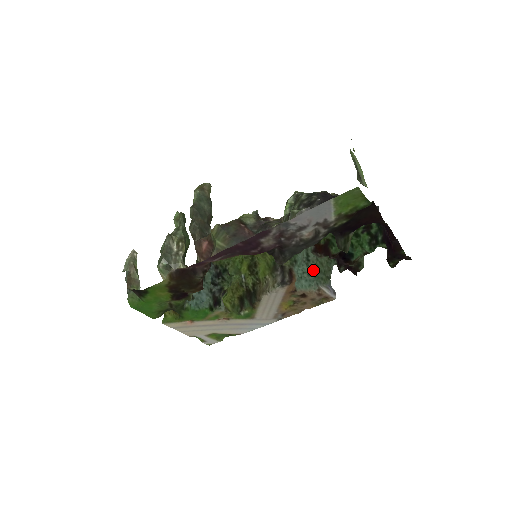
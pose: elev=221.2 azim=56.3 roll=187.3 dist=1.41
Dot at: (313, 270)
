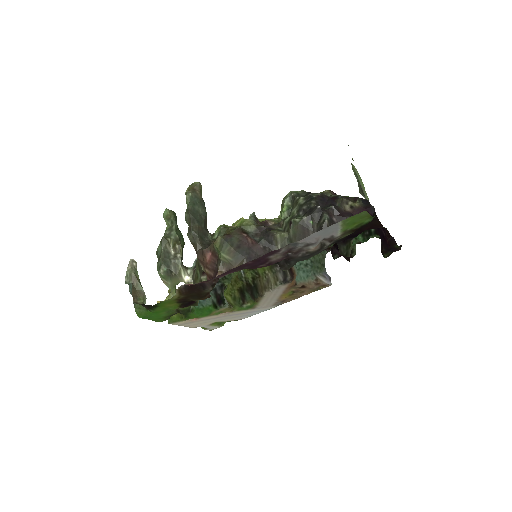
Dot at: (309, 261)
